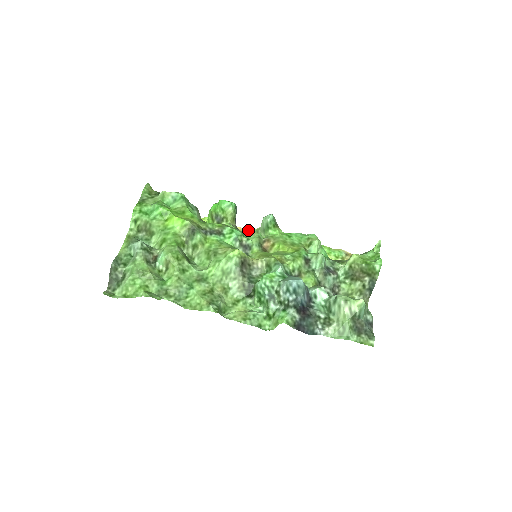
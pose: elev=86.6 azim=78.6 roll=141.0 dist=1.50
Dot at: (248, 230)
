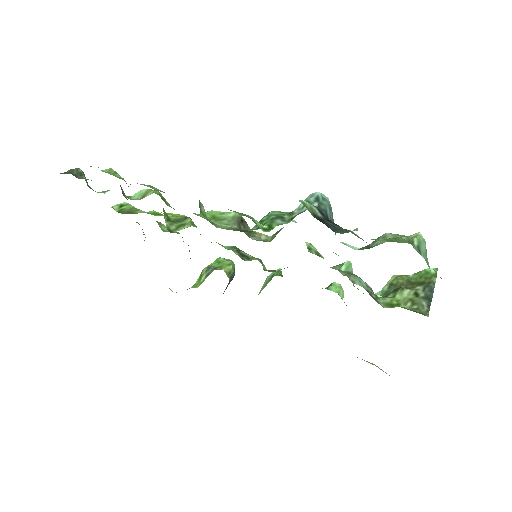
Dot at: occluded
